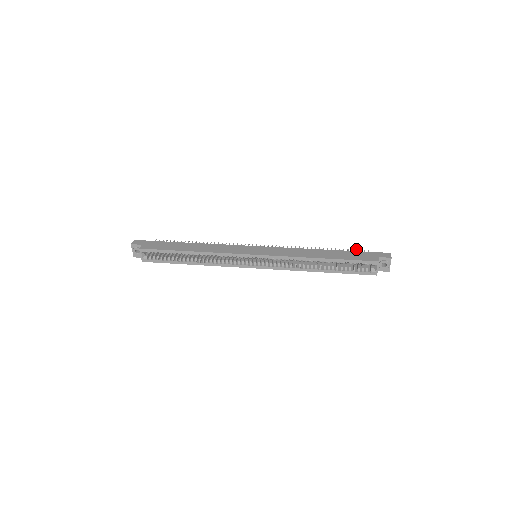
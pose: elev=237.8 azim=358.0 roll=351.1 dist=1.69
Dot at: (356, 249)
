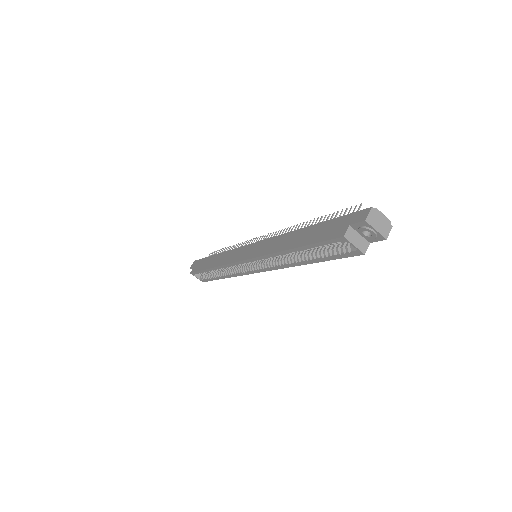
Dot at: (346, 208)
